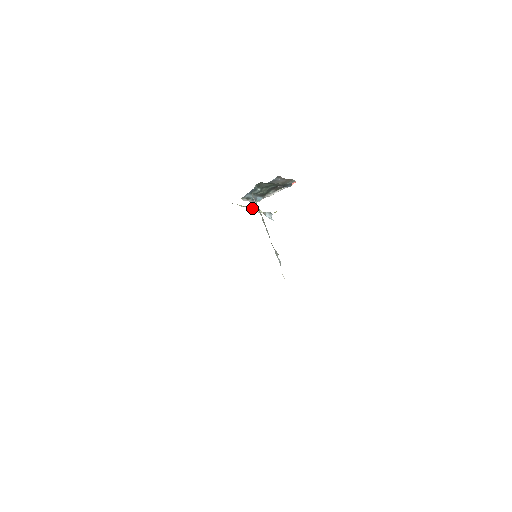
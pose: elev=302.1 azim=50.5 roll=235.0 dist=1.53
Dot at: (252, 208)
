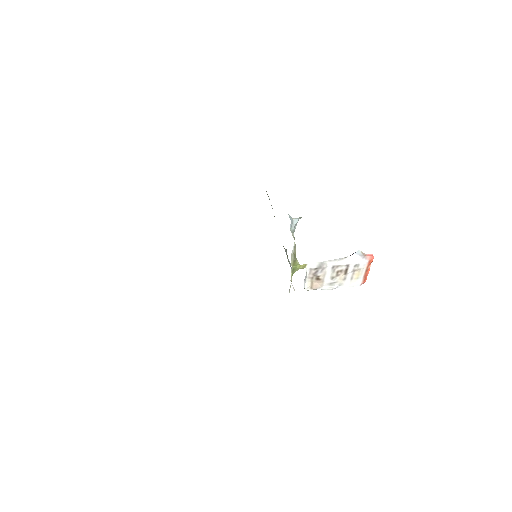
Dot at: (292, 255)
